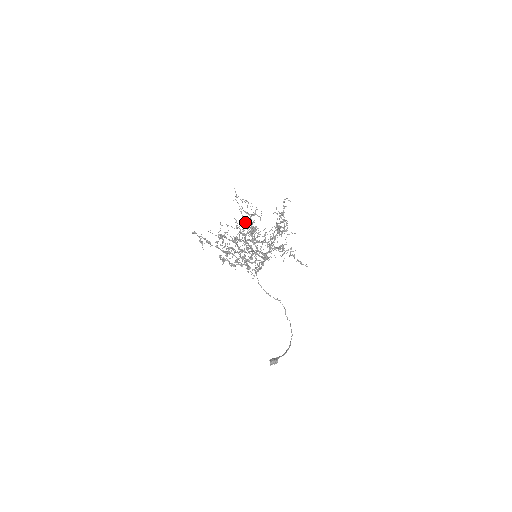
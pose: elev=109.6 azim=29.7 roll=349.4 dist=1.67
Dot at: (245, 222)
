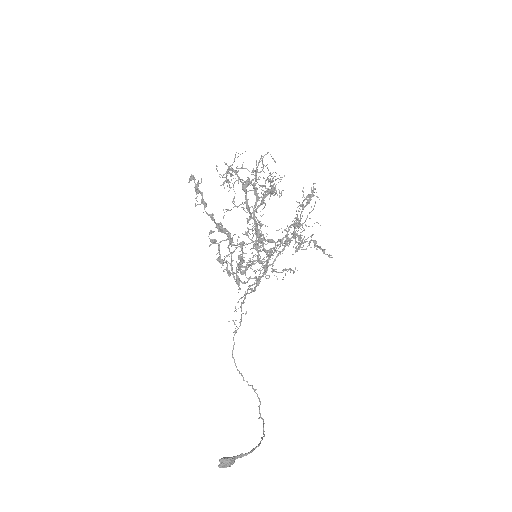
Dot at: (248, 235)
